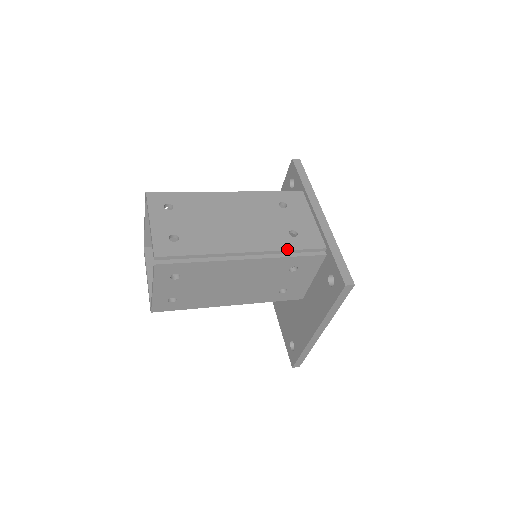
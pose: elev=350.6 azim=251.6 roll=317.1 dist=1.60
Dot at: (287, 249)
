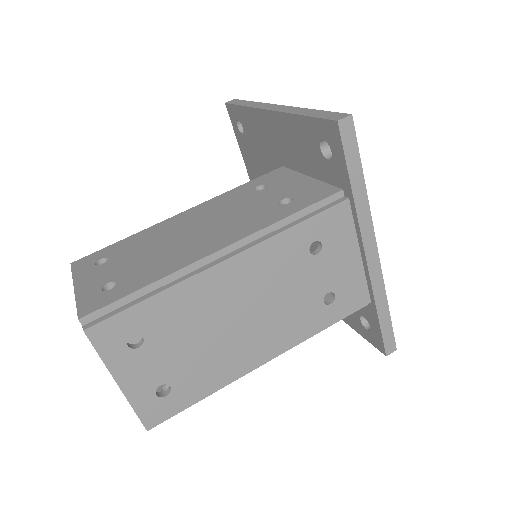
Dot at: (320, 330)
